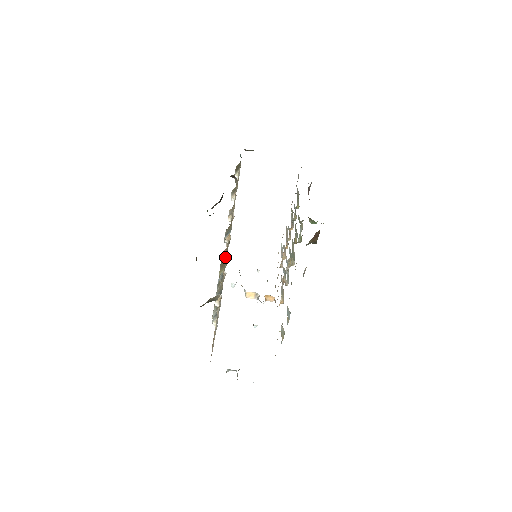
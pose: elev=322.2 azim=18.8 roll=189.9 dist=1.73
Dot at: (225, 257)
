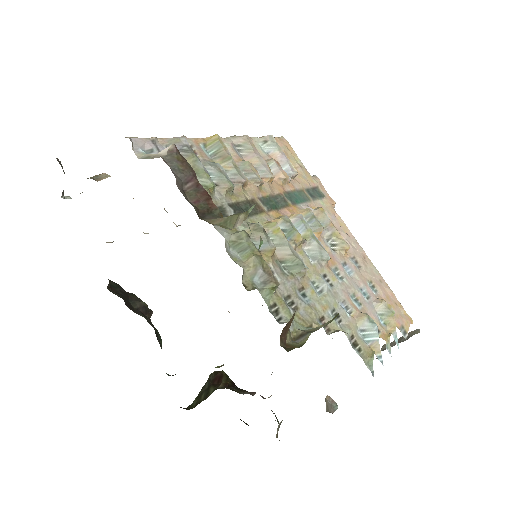
Dot at: occluded
